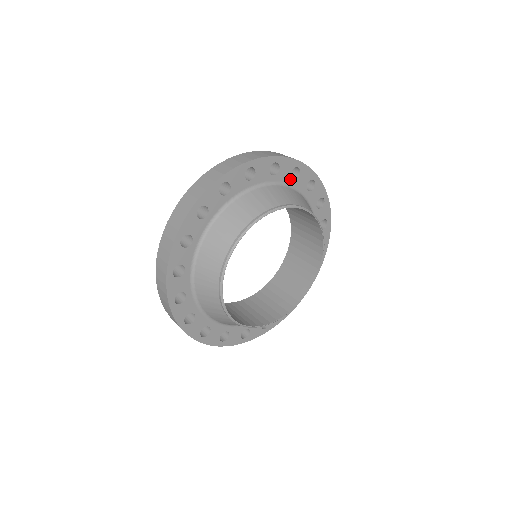
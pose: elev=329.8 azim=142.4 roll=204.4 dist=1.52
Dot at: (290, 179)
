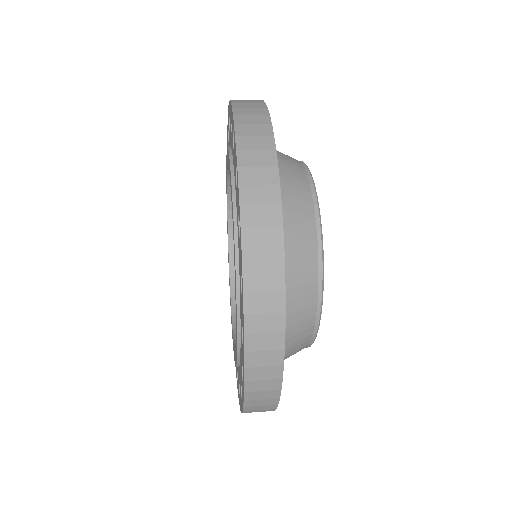
Dot at: occluded
